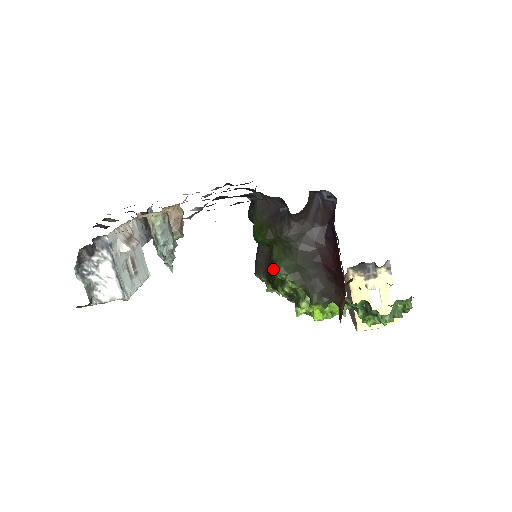
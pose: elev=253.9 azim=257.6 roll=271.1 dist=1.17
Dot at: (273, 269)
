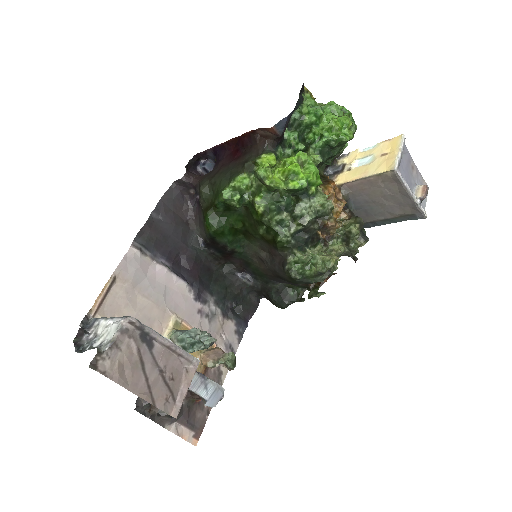
Dot at: (255, 226)
